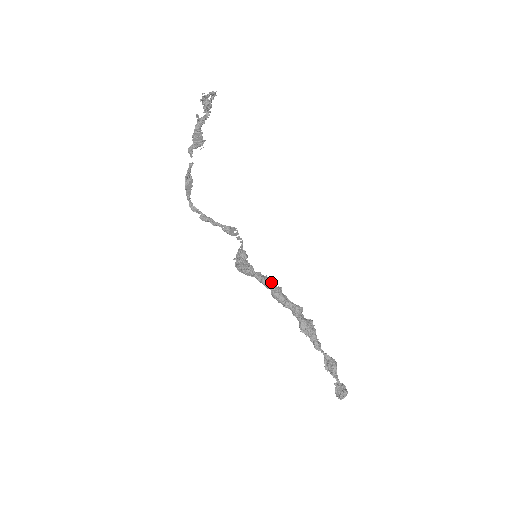
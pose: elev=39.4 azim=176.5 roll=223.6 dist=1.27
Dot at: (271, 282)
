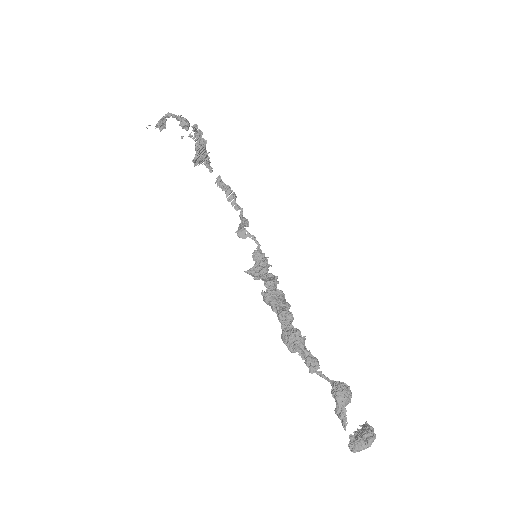
Dot at: (267, 284)
